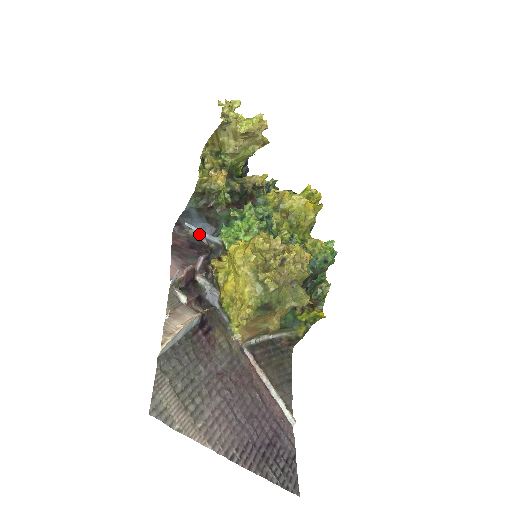
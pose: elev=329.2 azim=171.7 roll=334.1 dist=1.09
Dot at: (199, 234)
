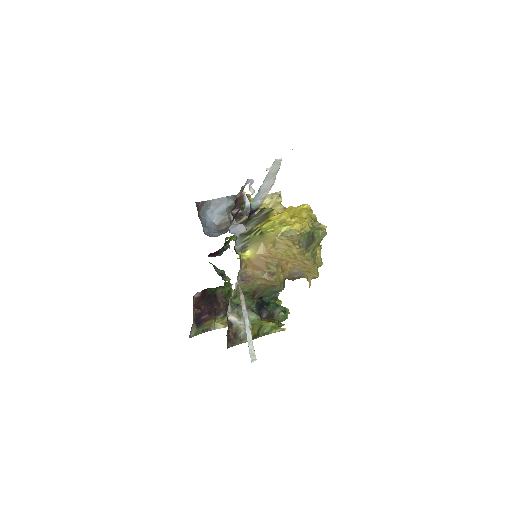
Dot at: (204, 225)
